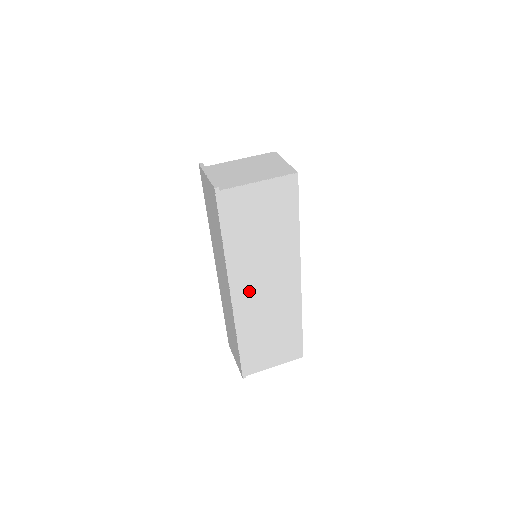
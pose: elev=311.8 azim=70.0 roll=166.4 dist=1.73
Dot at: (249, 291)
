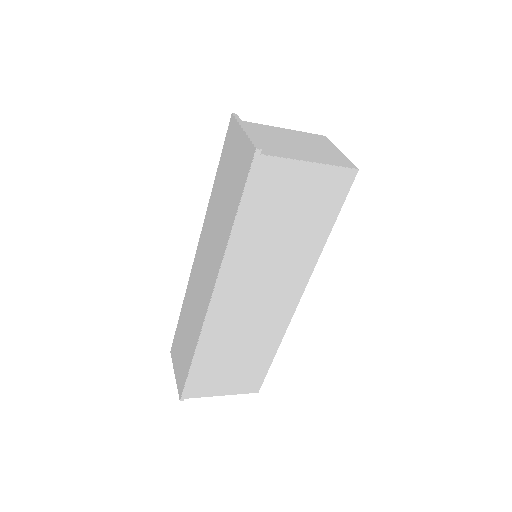
Dot at: (236, 297)
